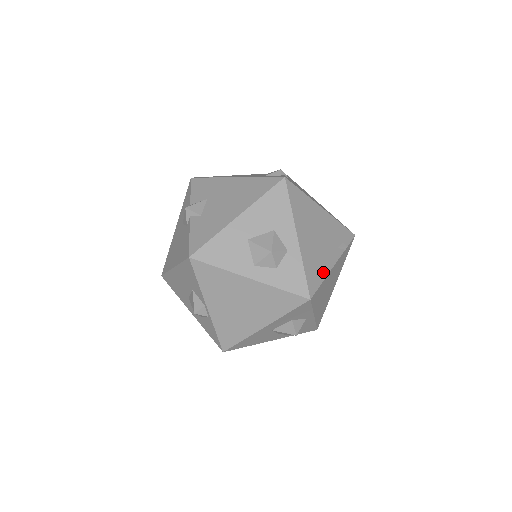
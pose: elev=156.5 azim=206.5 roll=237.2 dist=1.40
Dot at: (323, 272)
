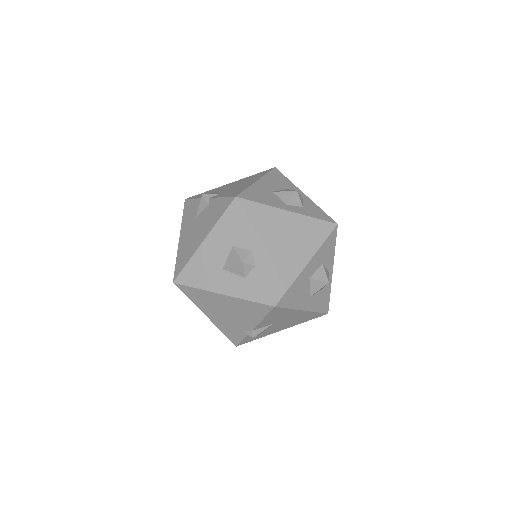
Dot at: occluded
